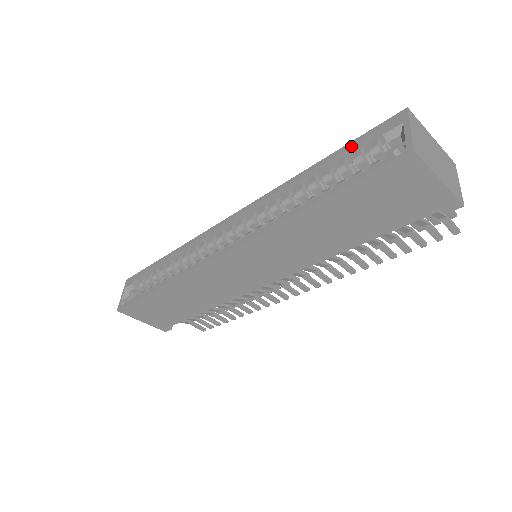
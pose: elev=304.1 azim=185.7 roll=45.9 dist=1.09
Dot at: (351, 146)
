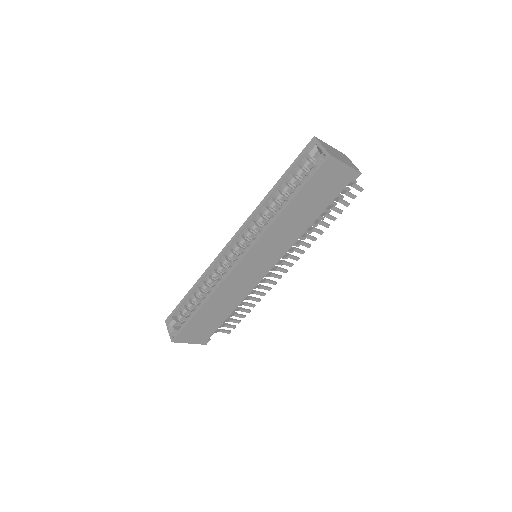
Dot at: (293, 166)
